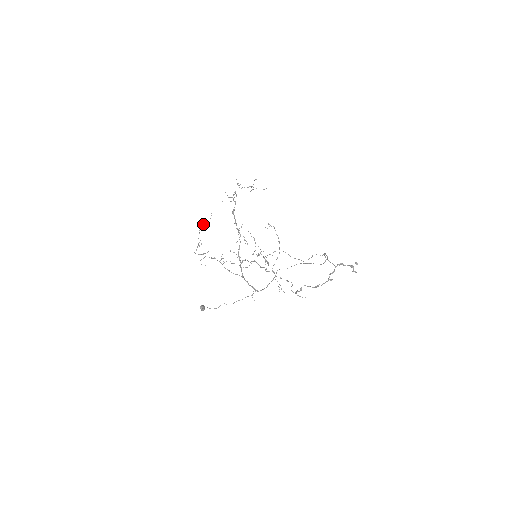
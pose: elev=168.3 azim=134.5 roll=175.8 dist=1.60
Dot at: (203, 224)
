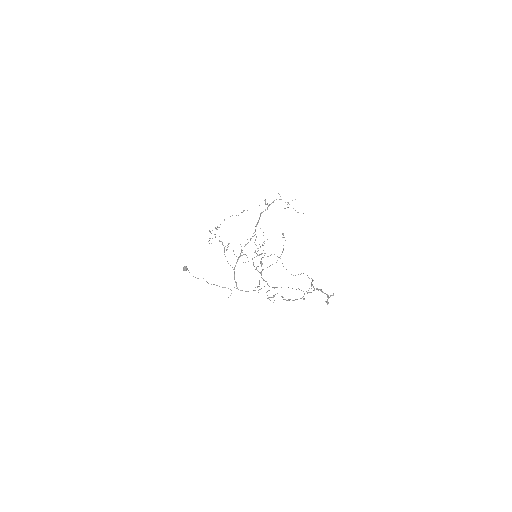
Dot at: occluded
